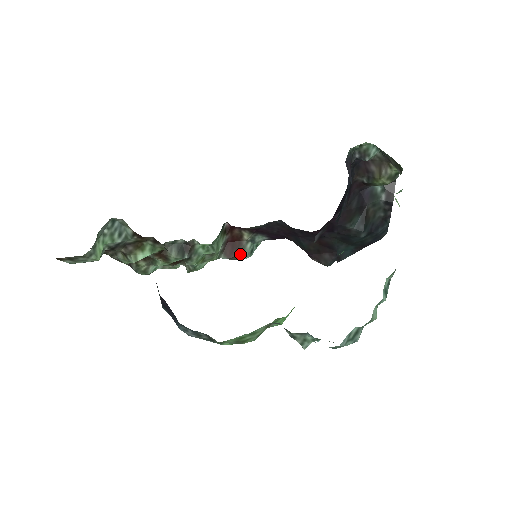
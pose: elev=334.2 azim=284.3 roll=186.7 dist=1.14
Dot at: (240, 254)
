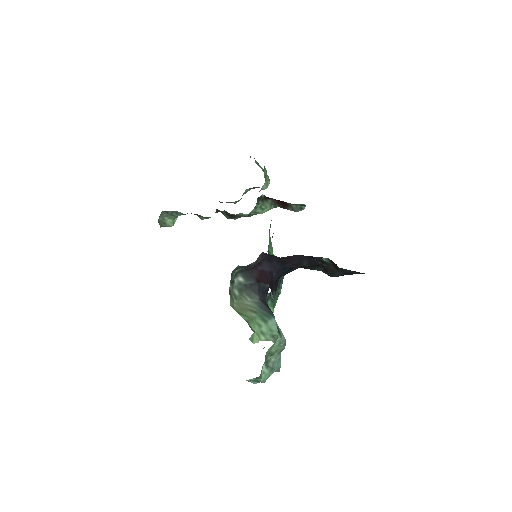
Dot at: (291, 209)
